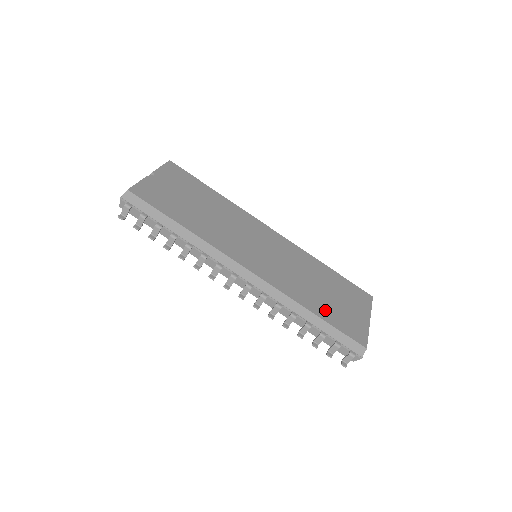
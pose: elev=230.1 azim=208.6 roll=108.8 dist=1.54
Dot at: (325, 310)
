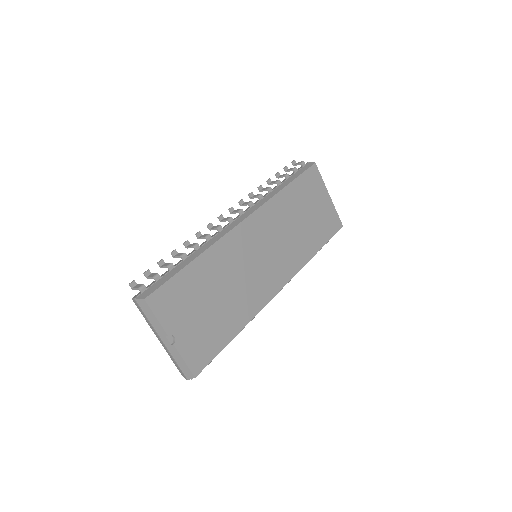
Dot at: (317, 237)
